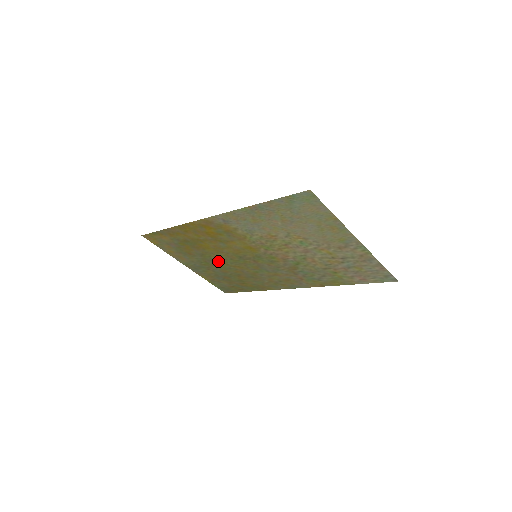
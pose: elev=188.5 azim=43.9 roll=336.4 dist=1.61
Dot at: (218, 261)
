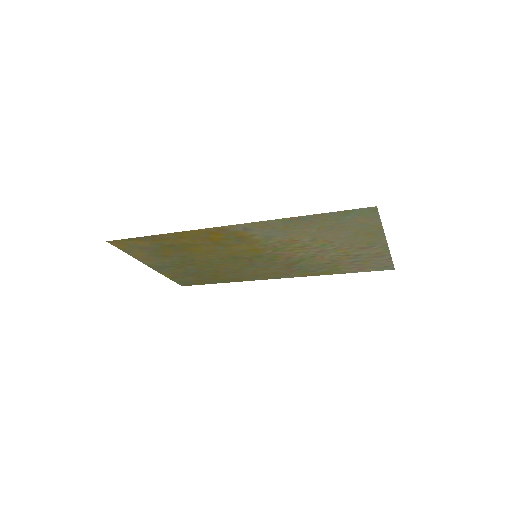
Dot at: (200, 261)
